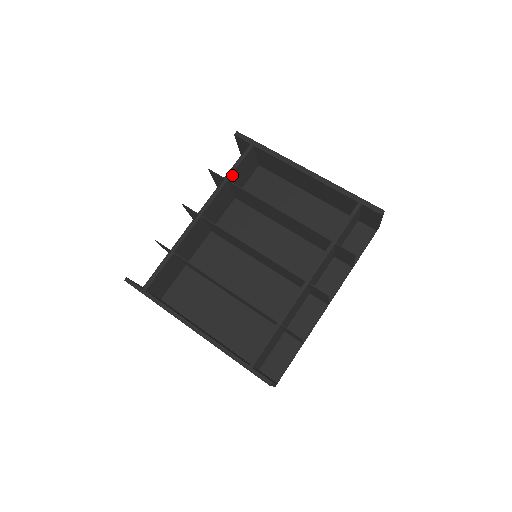
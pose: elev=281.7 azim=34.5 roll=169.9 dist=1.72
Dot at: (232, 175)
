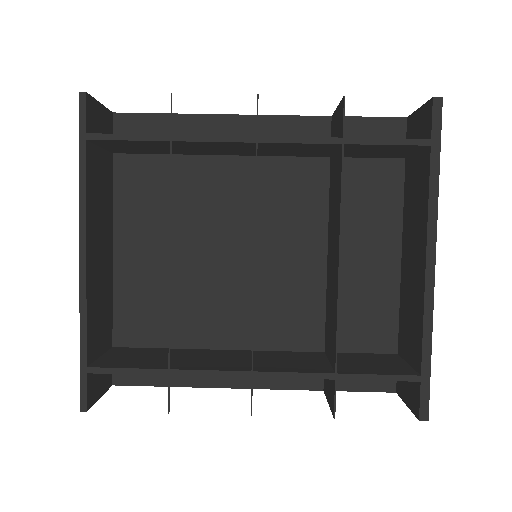
Dot at: (357, 144)
